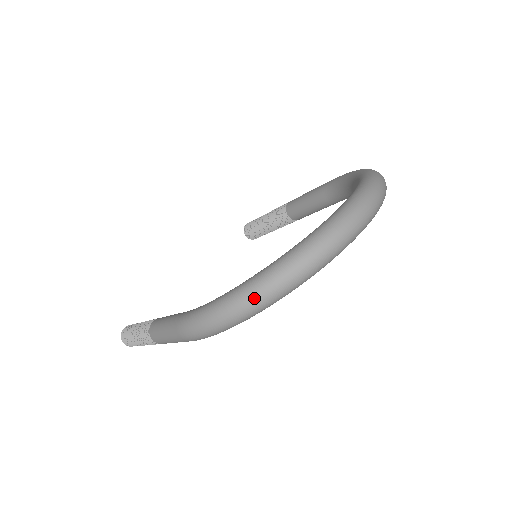
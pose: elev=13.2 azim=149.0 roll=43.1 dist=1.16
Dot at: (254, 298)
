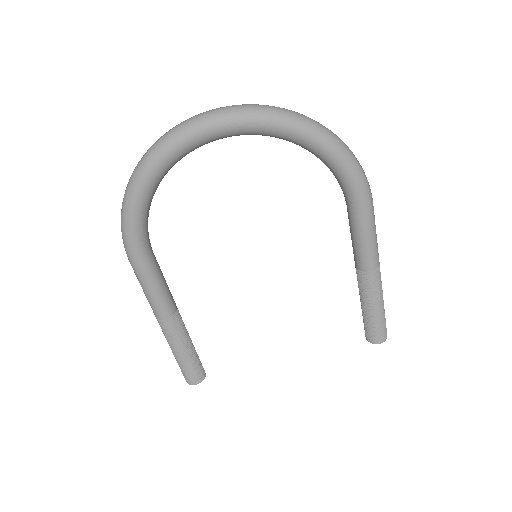
Dot at: (130, 179)
